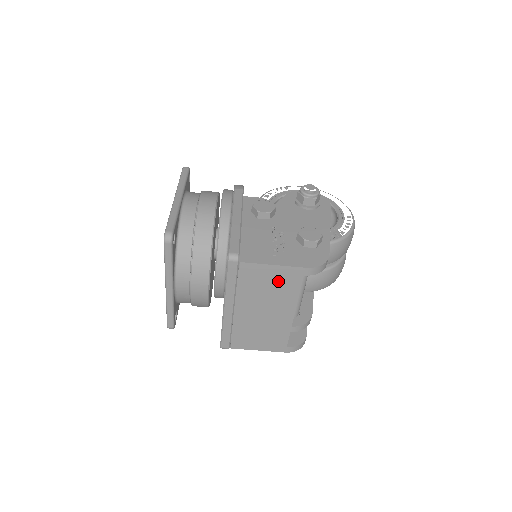
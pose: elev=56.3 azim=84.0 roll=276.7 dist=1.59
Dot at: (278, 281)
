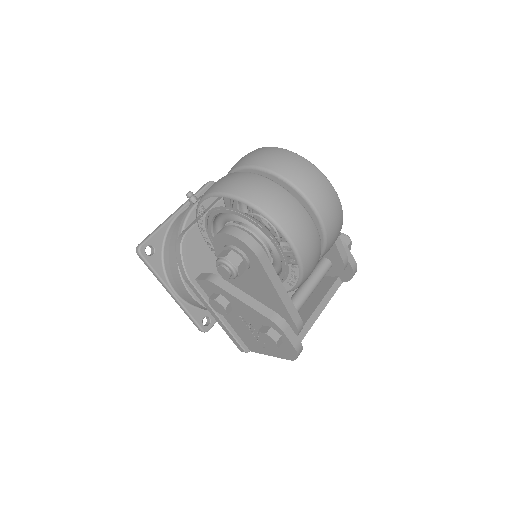
Dot at: occluded
